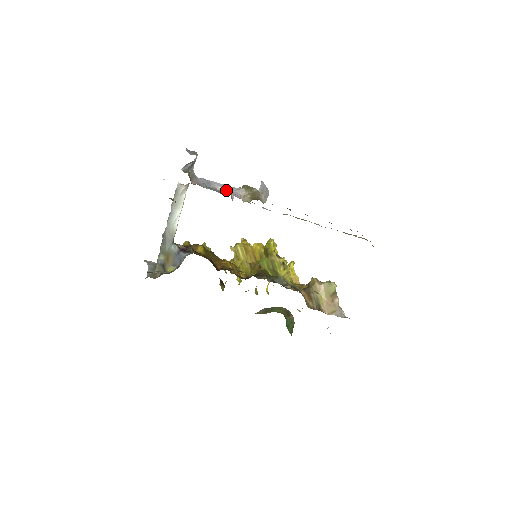
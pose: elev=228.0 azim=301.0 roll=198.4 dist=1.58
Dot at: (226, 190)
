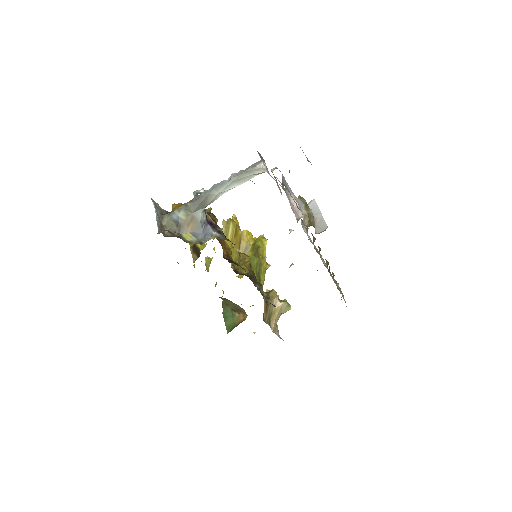
Dot at: occluded
